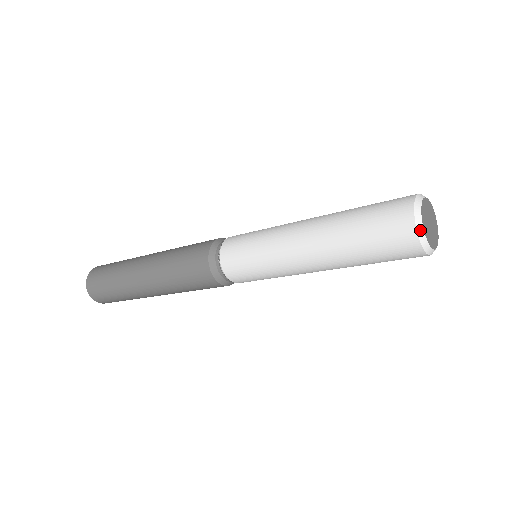
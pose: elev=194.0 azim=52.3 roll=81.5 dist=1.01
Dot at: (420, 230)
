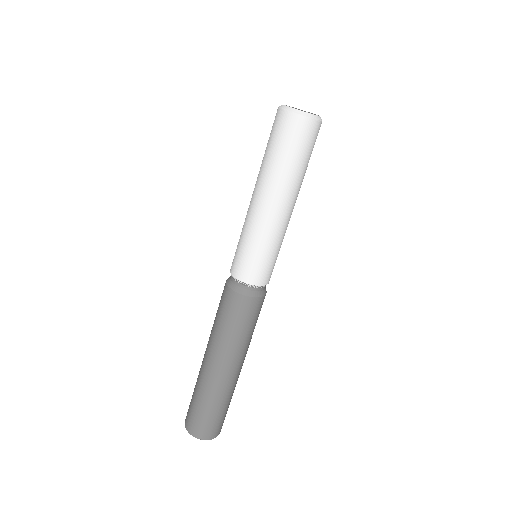
Dot at: occluded
